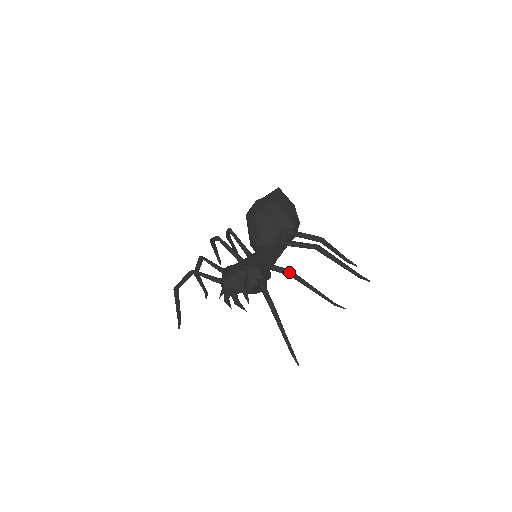
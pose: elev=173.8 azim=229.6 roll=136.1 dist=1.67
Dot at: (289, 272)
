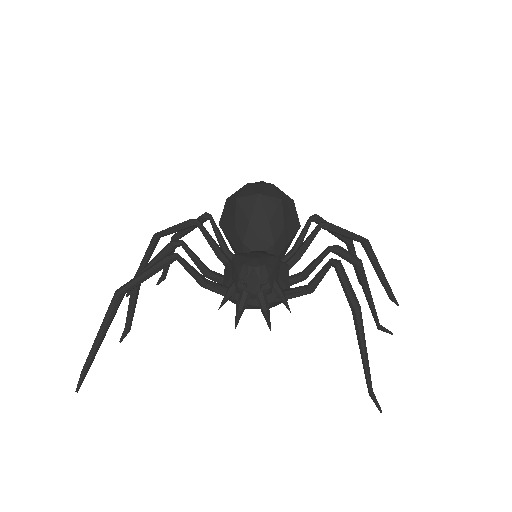
Dot at: (359, 259)
